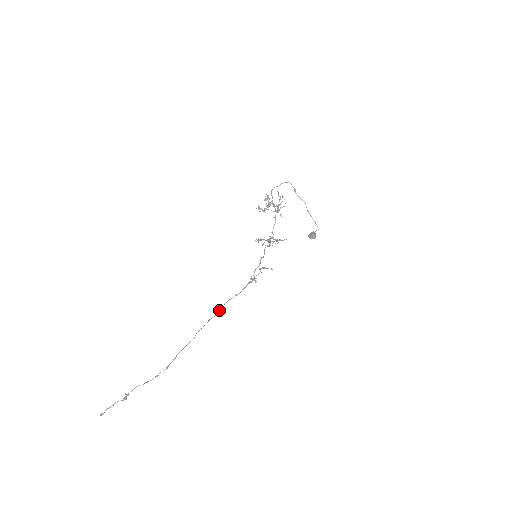
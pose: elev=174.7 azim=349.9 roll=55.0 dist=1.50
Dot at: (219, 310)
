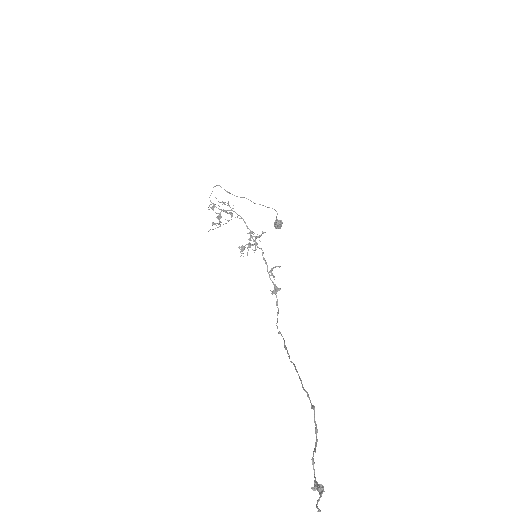
Dot at: occluded
